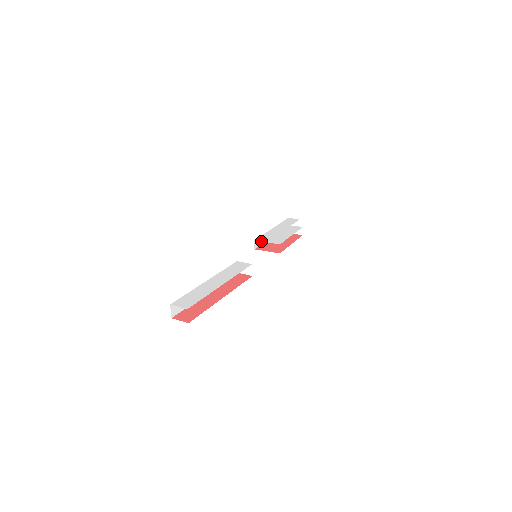
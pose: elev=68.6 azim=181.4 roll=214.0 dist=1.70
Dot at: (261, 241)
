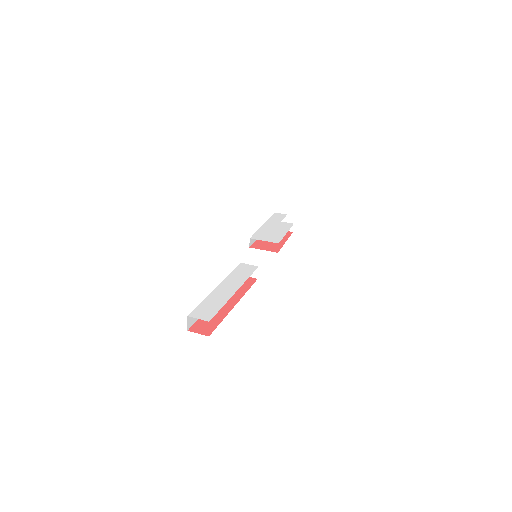
Dot at: (257, 239)
